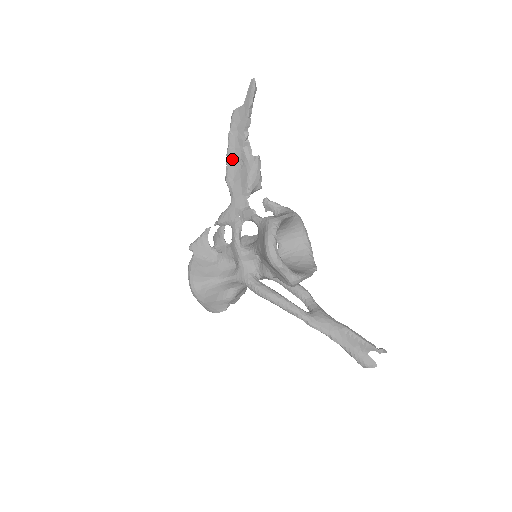
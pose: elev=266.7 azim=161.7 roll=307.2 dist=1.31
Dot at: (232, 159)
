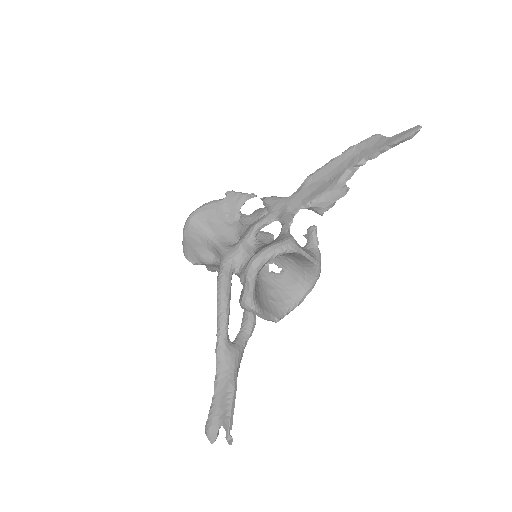
Dot at: (330, 167)
